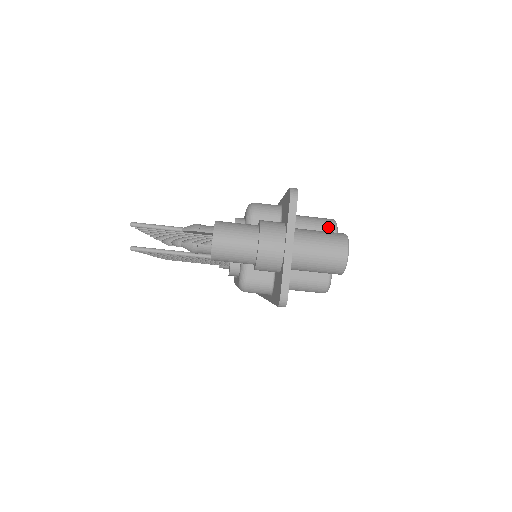
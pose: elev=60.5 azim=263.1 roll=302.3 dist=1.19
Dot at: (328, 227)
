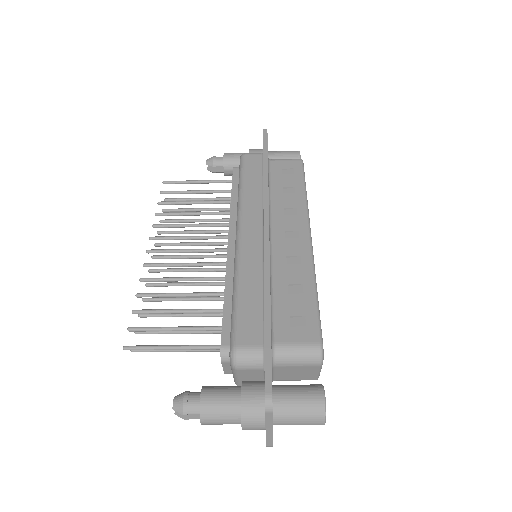
Dot at: (313, 361)
